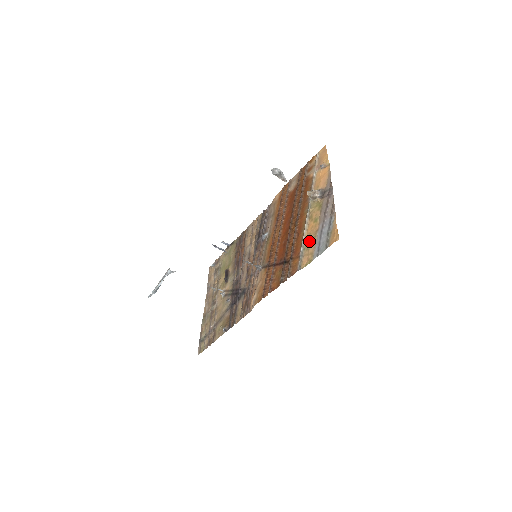
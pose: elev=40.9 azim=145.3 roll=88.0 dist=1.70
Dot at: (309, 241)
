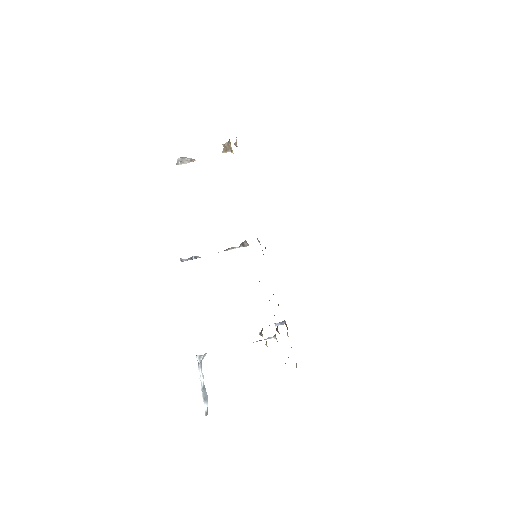
Dot at: occluded
